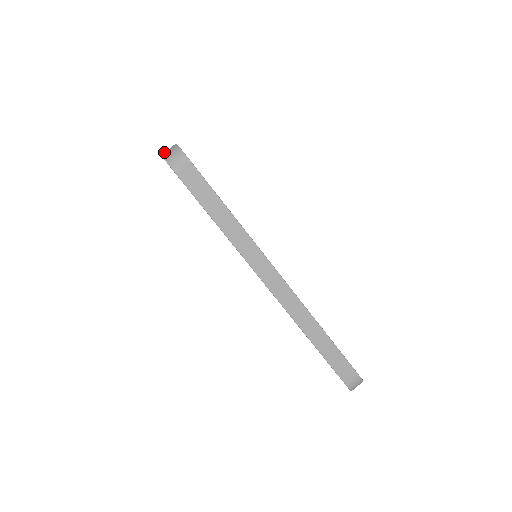
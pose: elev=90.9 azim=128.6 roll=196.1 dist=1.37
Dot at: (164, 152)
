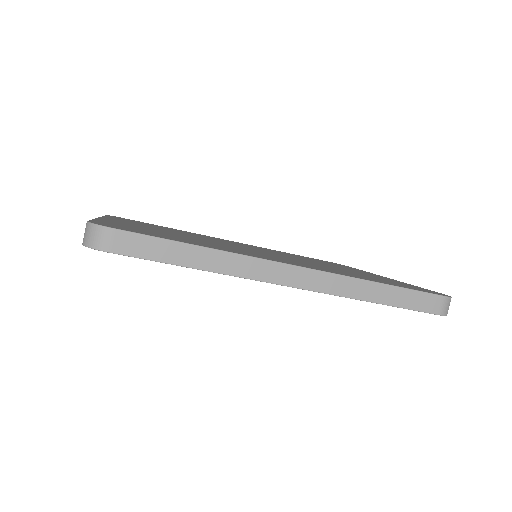
Dot at: occluded
